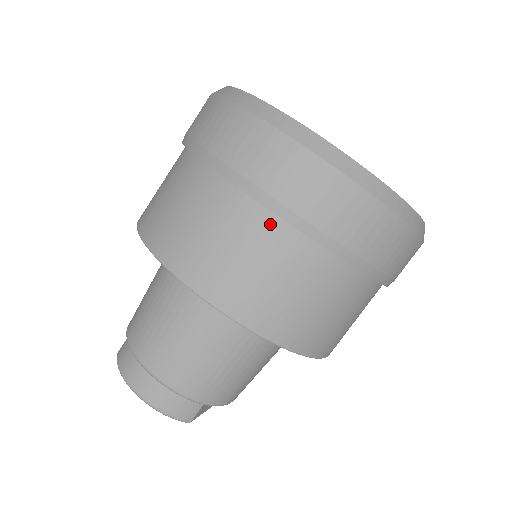
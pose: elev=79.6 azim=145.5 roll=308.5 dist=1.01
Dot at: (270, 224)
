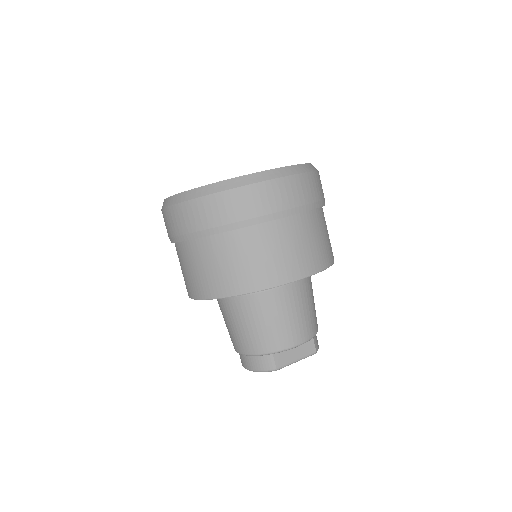
Dot at: (186, 247)
